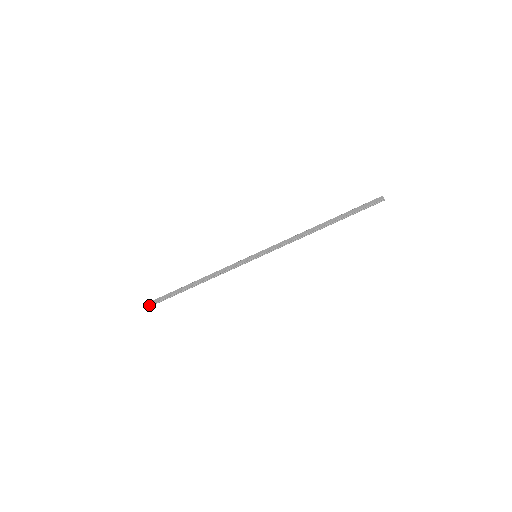
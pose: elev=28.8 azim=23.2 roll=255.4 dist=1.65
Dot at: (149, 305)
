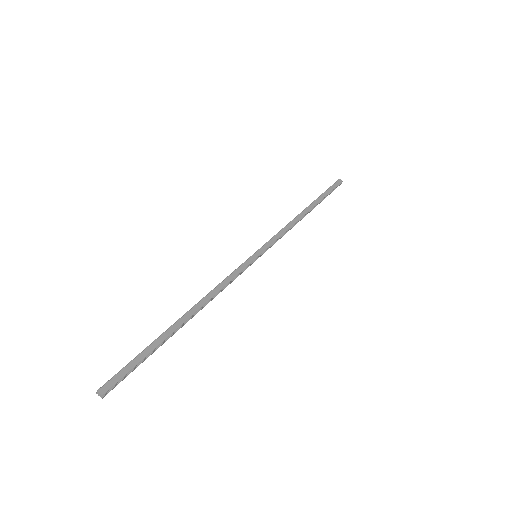
Dot at: (114, 385)
